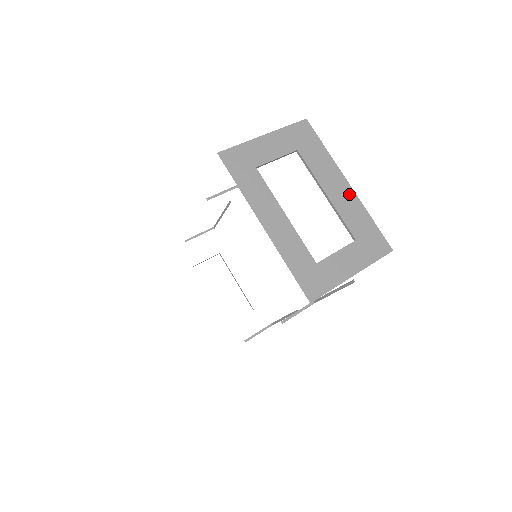
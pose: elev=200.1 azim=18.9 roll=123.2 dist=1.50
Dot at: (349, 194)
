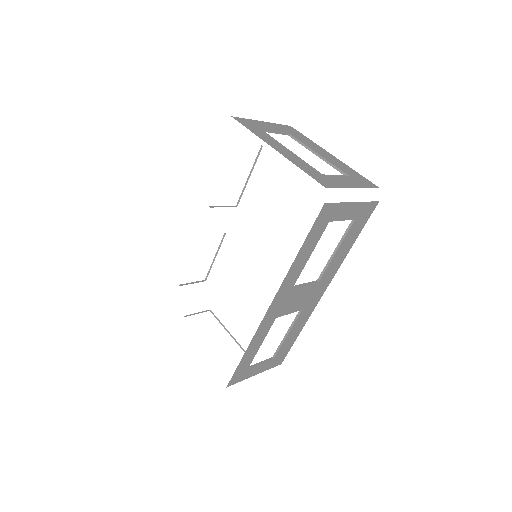
Dot at: (334, 158)
